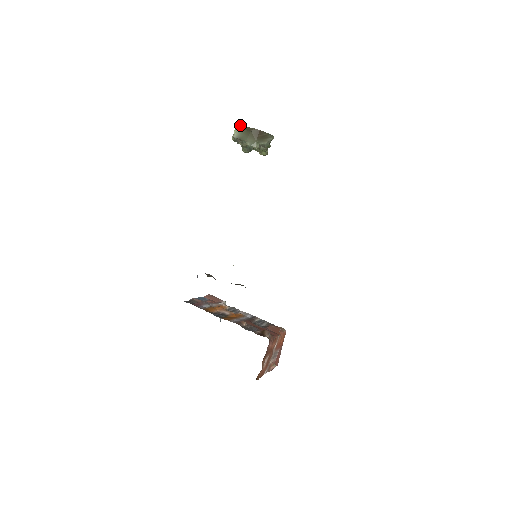
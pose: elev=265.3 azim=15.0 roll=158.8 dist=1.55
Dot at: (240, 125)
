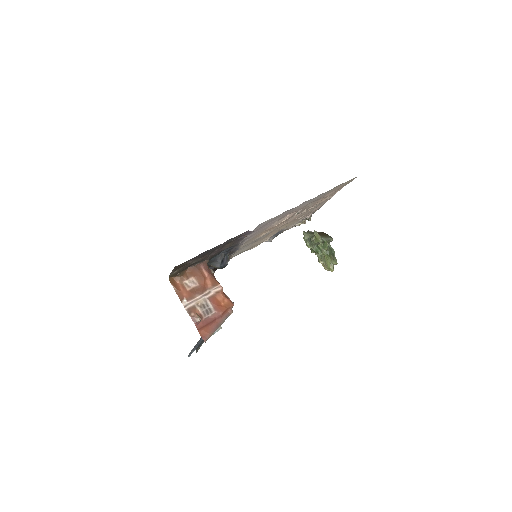
Dot at: occluded
